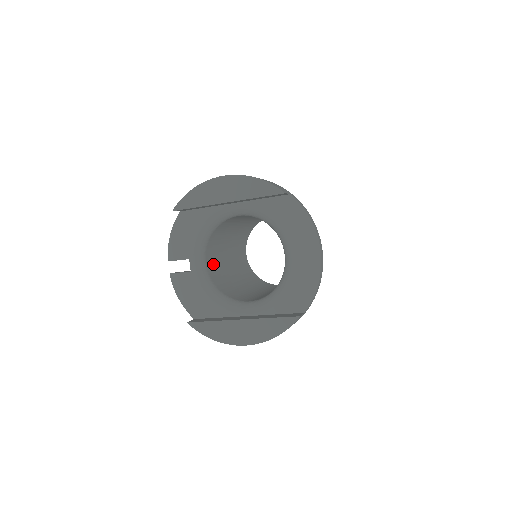
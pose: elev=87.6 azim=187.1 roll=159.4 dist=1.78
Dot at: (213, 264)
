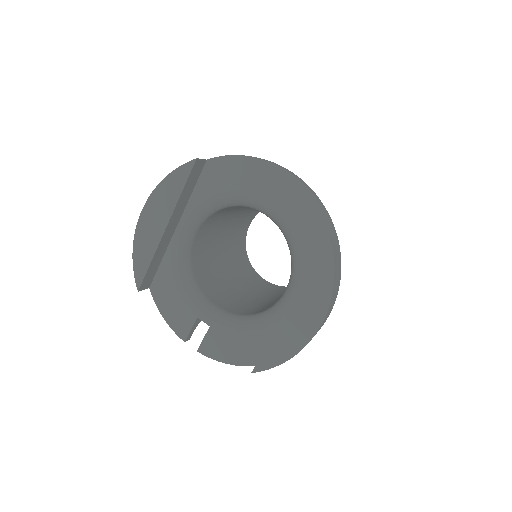
Dot at: (228, 303)
